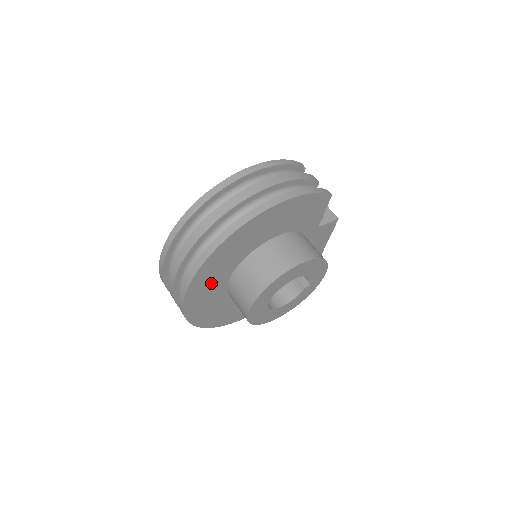
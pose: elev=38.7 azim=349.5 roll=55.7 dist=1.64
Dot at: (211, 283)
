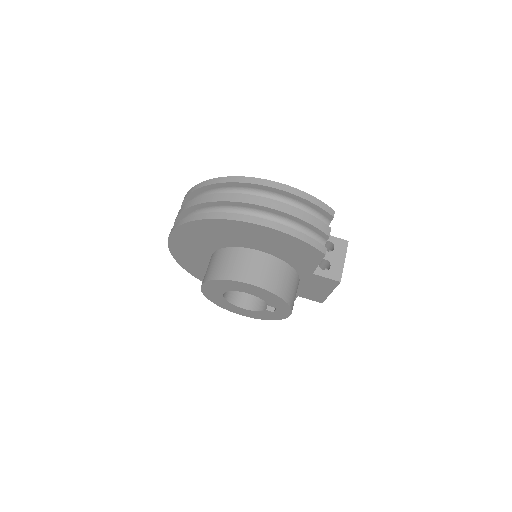
Dot at: (193, 245)
